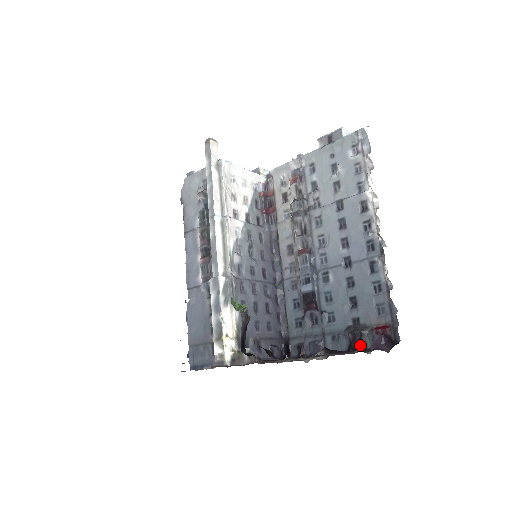
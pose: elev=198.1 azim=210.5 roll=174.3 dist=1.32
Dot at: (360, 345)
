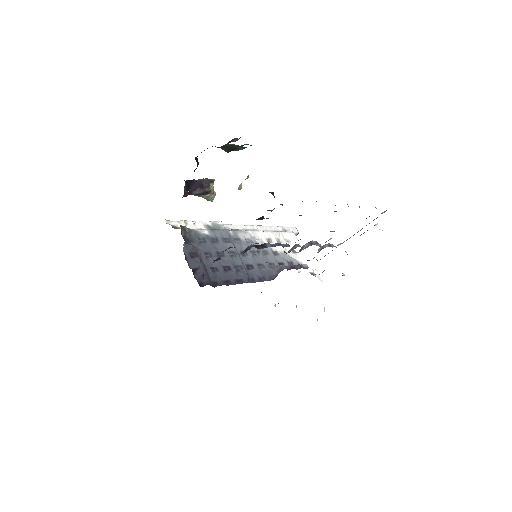
Dot at: occluded
